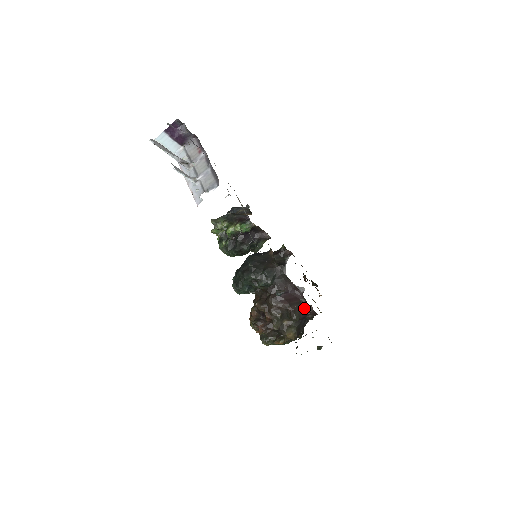
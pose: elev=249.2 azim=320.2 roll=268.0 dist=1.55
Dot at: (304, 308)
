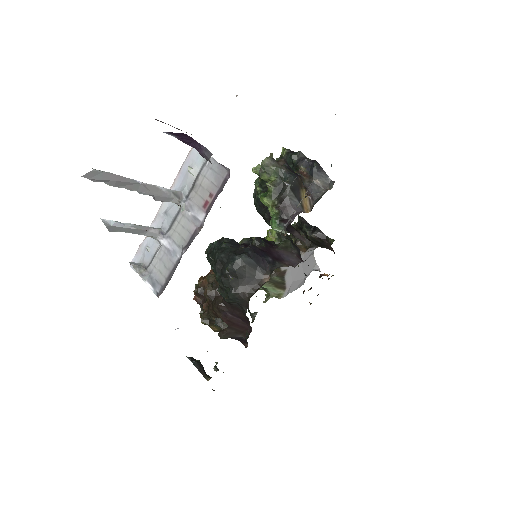
Dot at: (241, 338)
